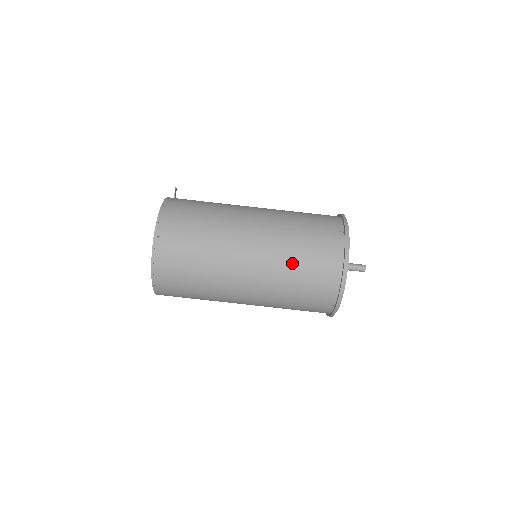
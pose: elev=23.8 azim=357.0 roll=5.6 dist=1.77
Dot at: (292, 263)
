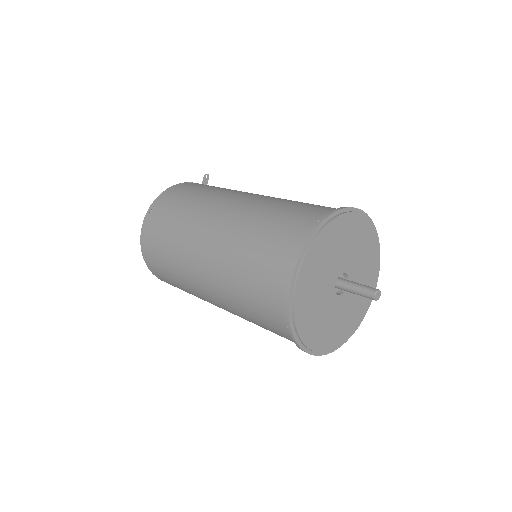
Dot at: (242, 252)
